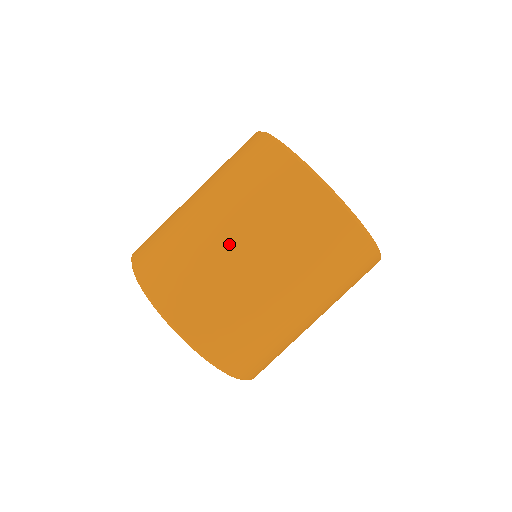
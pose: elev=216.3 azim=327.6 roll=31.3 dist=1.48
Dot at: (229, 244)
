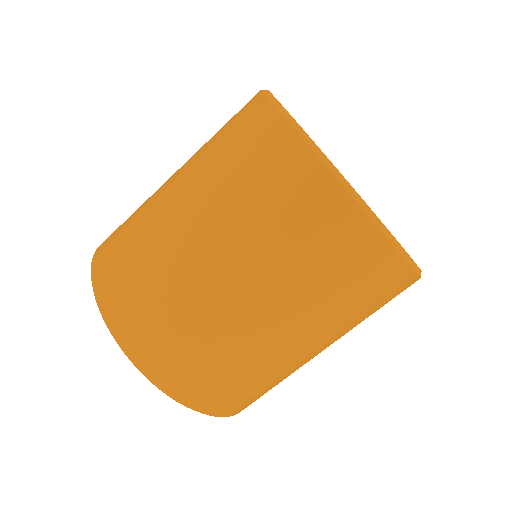
Dot at: (216, 274)
